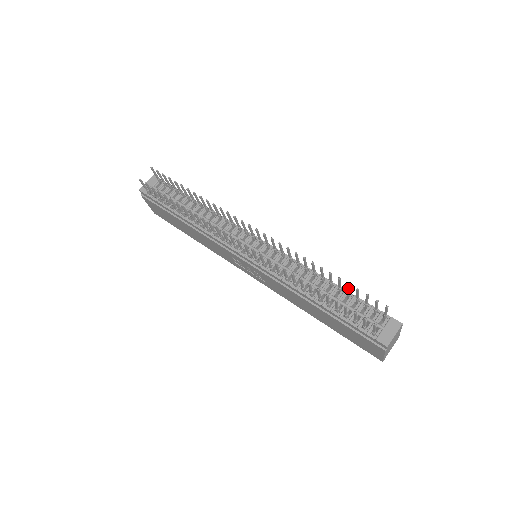
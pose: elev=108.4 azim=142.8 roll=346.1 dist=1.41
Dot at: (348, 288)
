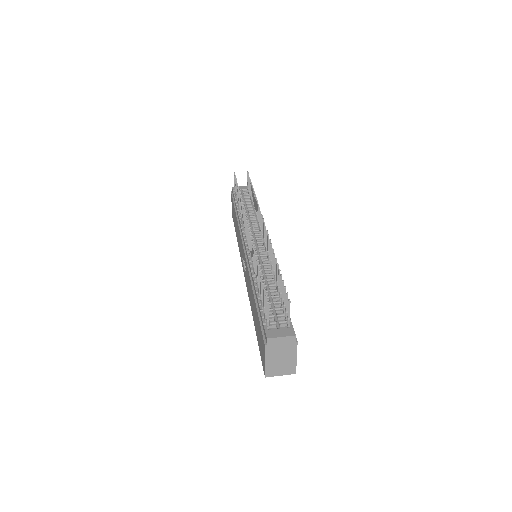
Dot at: (280, 282)
